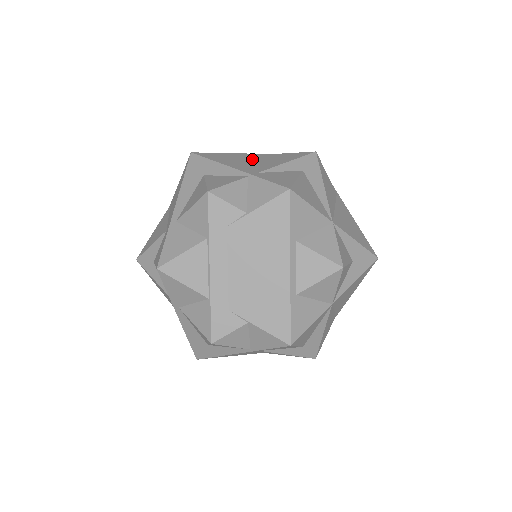
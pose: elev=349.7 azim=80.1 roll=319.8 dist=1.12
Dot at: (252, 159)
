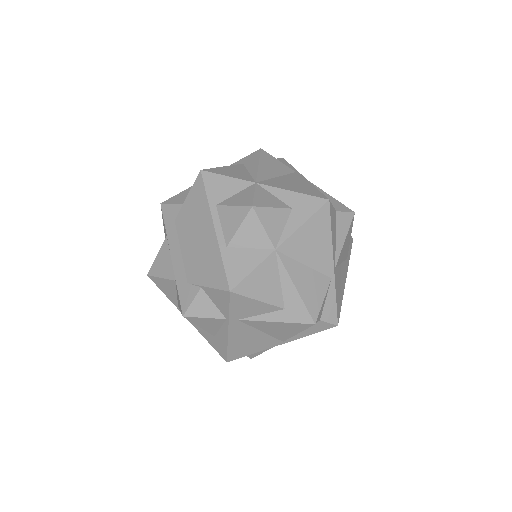
Dot at: occluded
